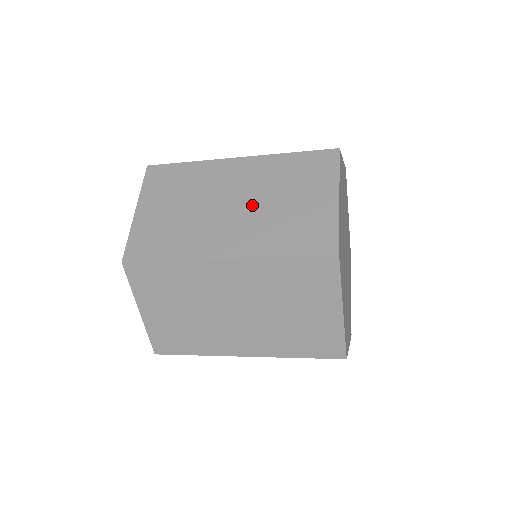
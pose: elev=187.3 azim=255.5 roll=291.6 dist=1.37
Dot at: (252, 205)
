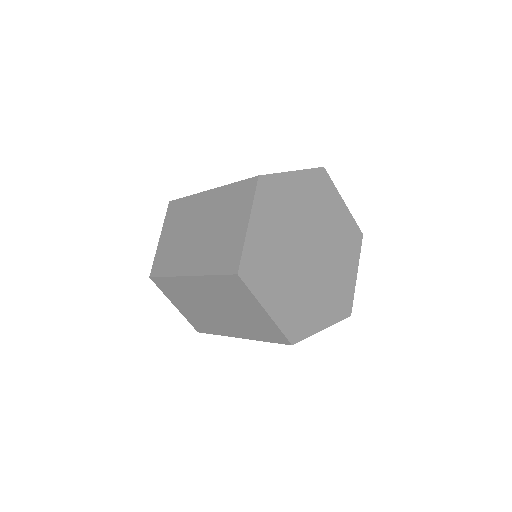
Dot at: (207, 232)
